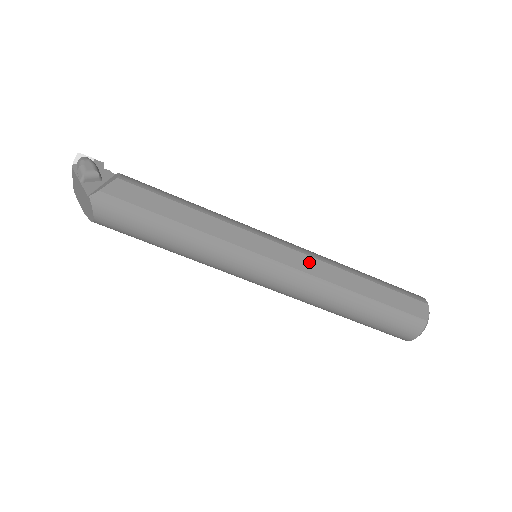
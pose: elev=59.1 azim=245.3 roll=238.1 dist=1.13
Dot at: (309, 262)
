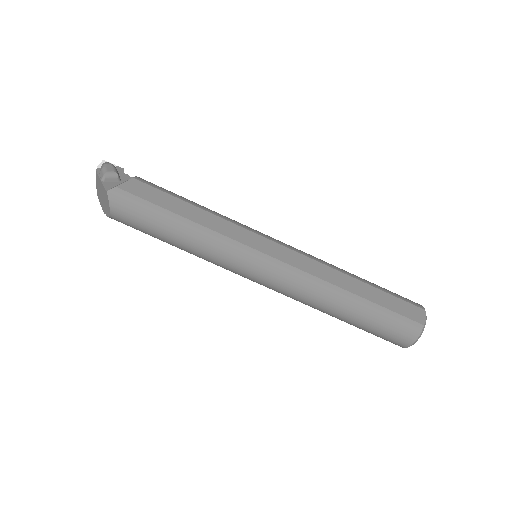
Dot at: (305, 261)
